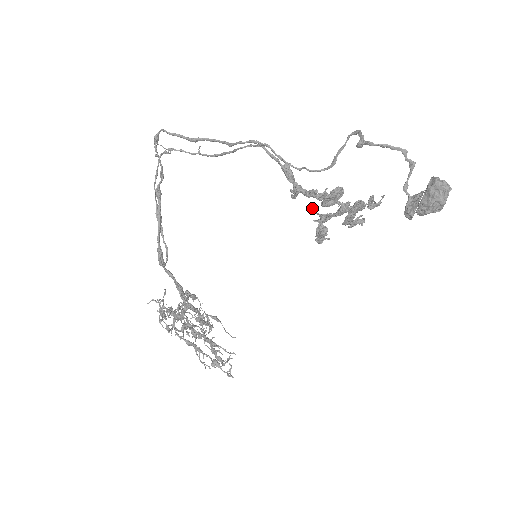
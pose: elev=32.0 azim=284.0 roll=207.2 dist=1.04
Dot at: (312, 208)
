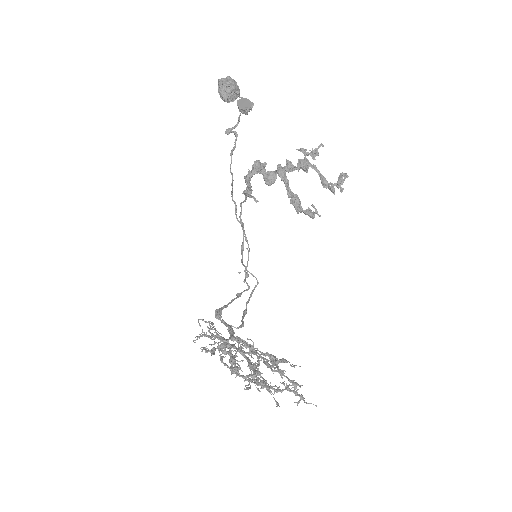
Dot at: occluded
